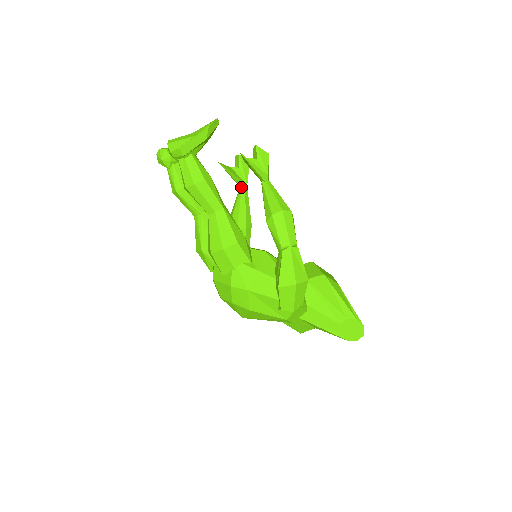
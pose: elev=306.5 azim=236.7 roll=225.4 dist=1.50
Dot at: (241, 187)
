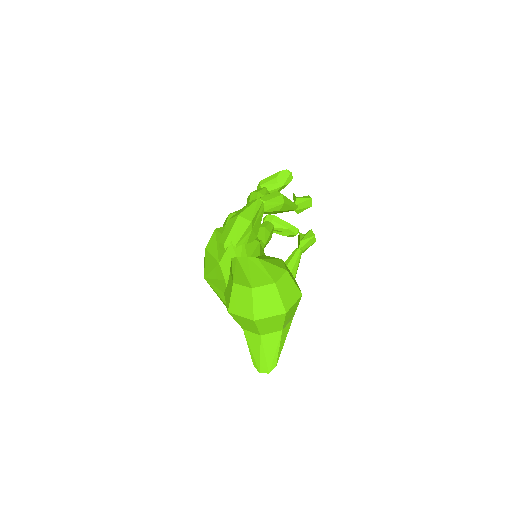
Dot at: occluded
